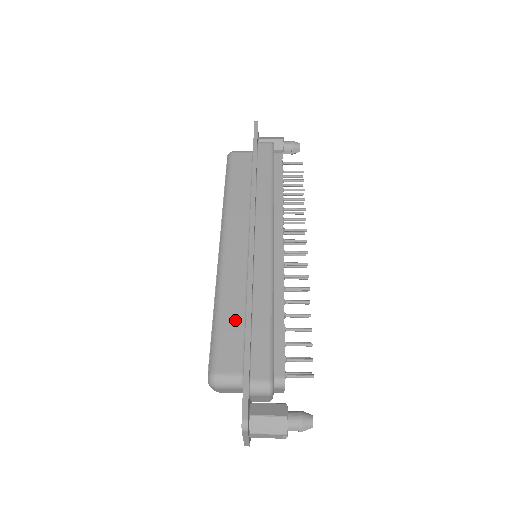
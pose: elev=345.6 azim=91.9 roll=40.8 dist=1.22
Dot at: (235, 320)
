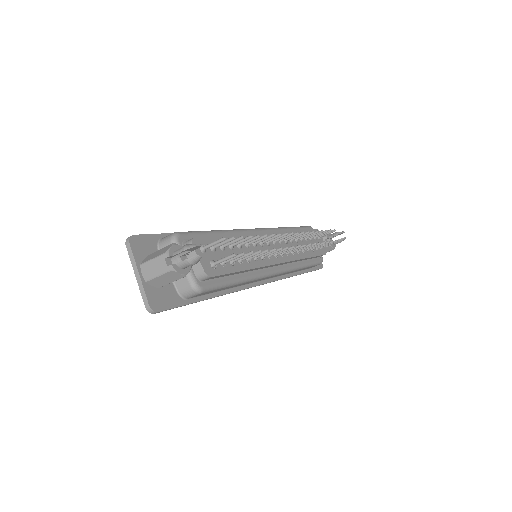
Dot at: occluded
